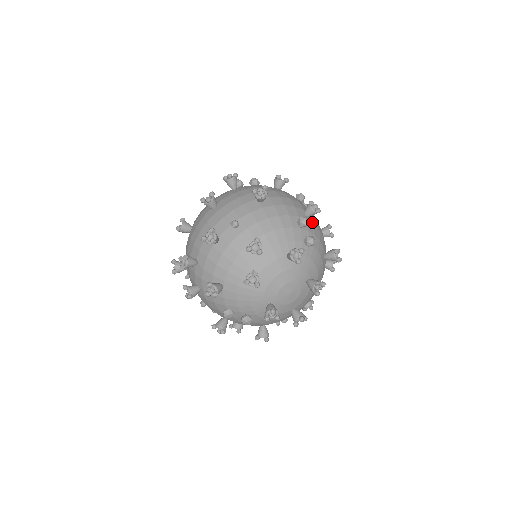
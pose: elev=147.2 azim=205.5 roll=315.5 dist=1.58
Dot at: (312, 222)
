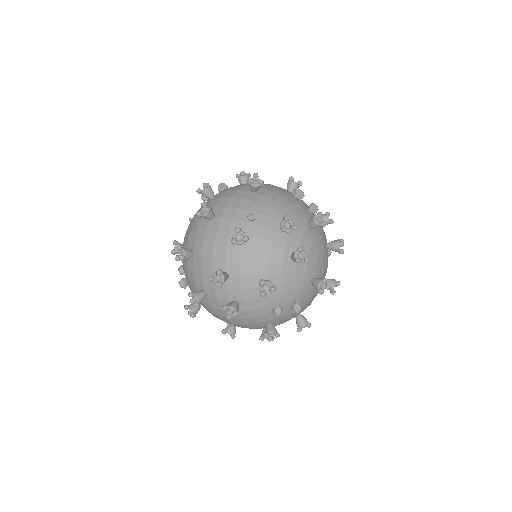
Dot at: occluded
